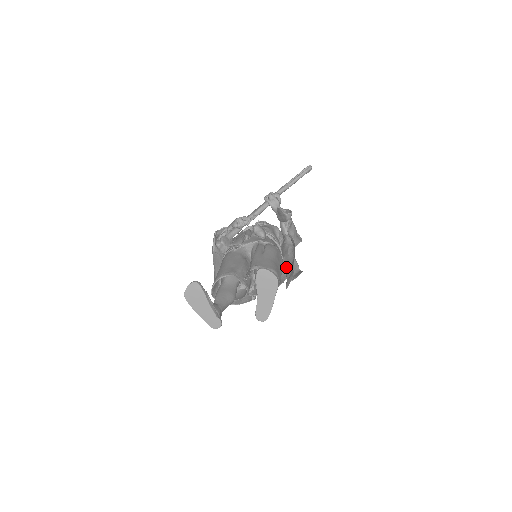
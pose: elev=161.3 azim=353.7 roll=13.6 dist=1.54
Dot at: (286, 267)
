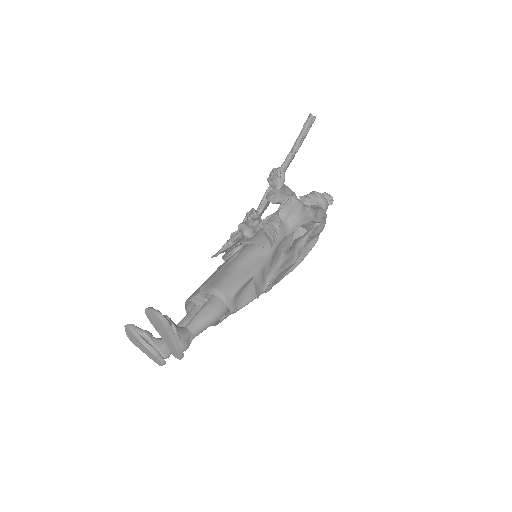
Dot at: (273, 266)
